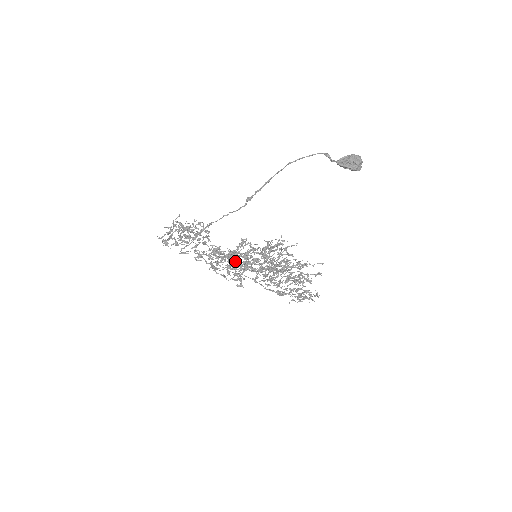
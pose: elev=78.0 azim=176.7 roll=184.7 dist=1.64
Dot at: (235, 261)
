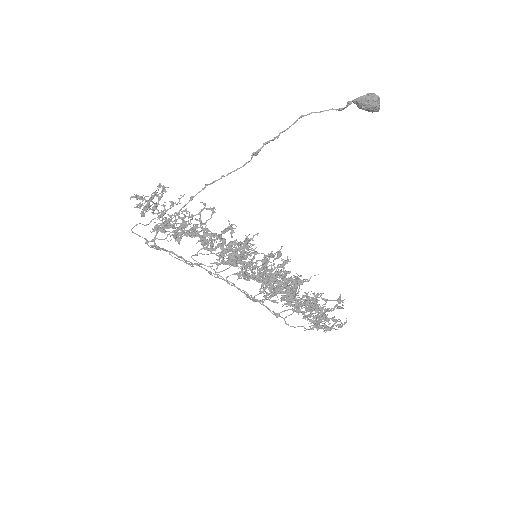
Dot at: occluded
